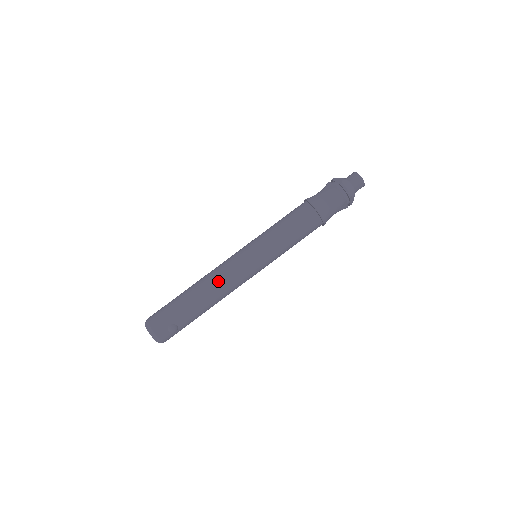
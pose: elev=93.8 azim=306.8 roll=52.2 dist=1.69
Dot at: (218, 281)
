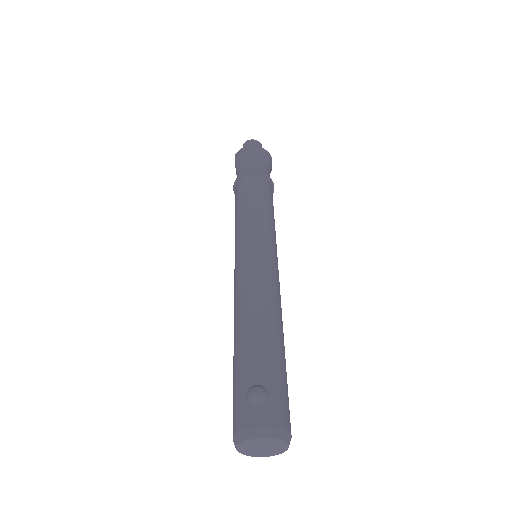
Dot at: (238, 301)
